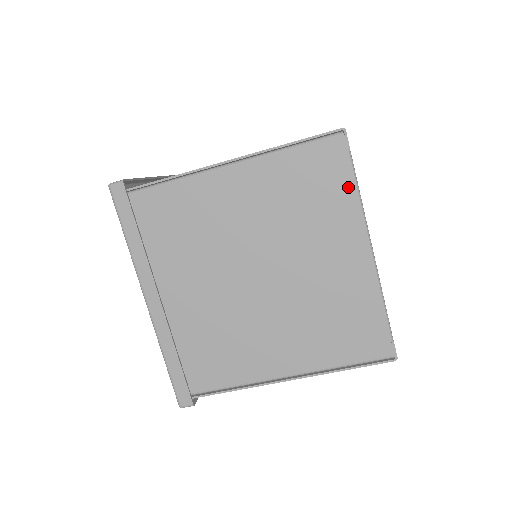
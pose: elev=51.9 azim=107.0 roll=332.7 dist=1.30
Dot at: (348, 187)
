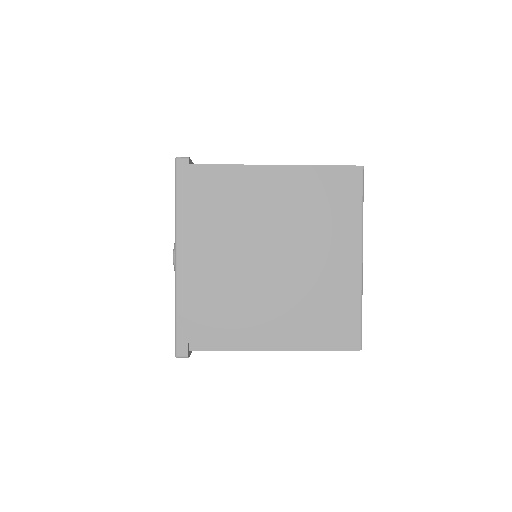
Dot at: occluded
